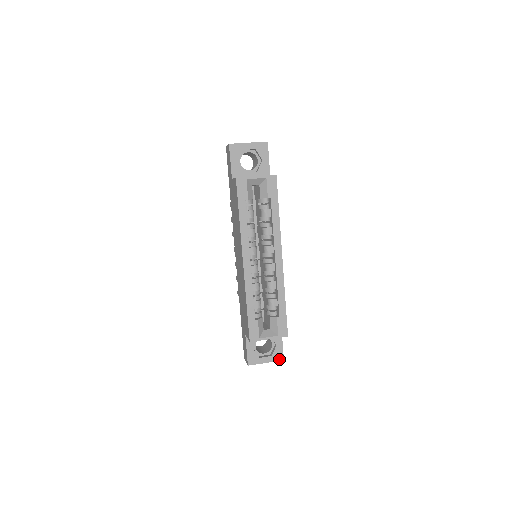
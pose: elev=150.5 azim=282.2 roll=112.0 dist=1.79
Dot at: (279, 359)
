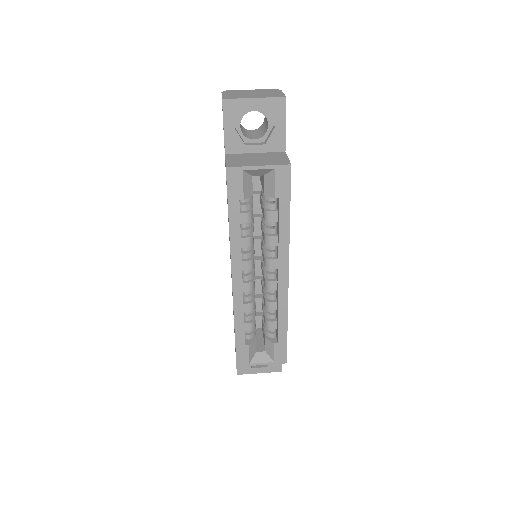
Dot at: (276, 370)
